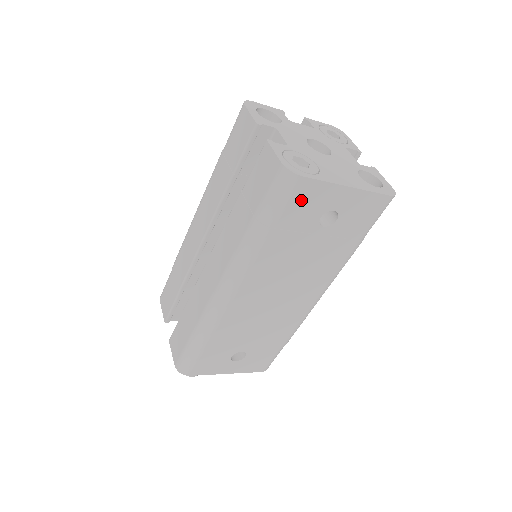
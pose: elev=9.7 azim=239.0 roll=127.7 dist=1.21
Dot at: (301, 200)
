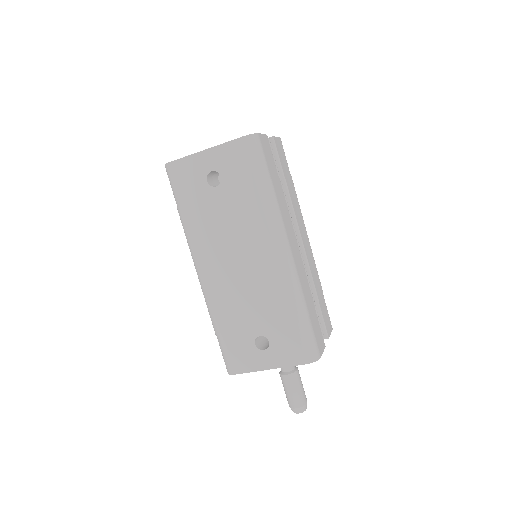
Dot at: (183, 177)
